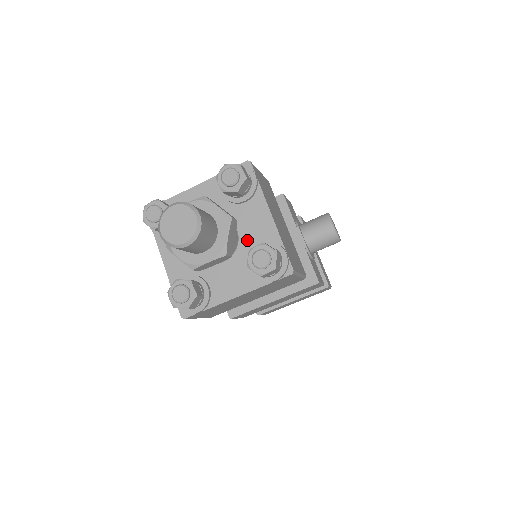
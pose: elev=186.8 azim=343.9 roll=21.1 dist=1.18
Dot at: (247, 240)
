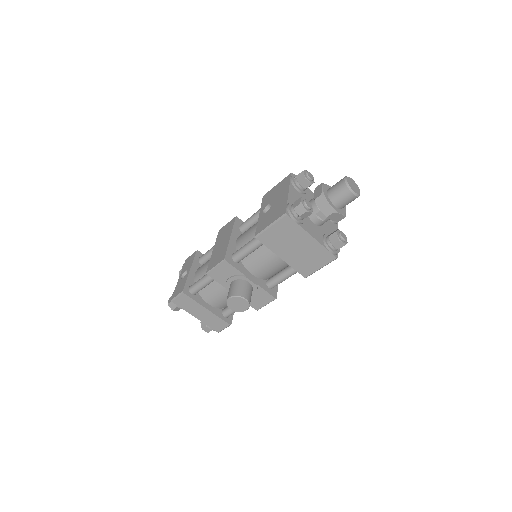
Dot at: occluded
